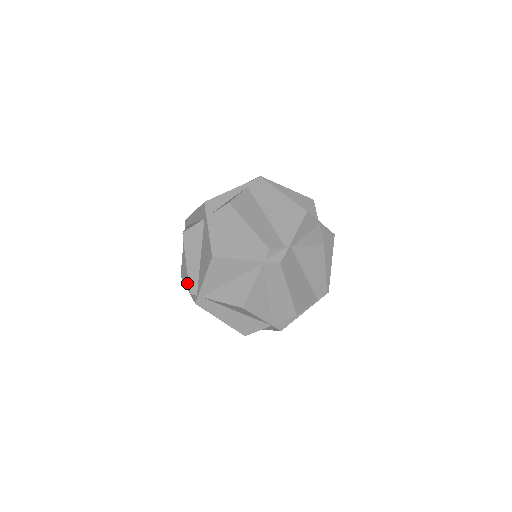
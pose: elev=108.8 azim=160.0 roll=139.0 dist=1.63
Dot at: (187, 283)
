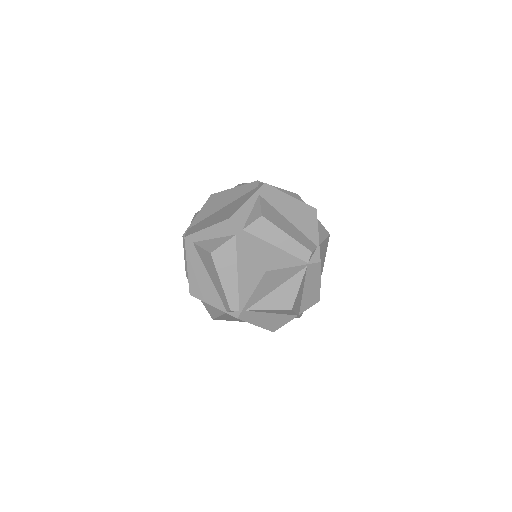
Dot at: (210, 300)
